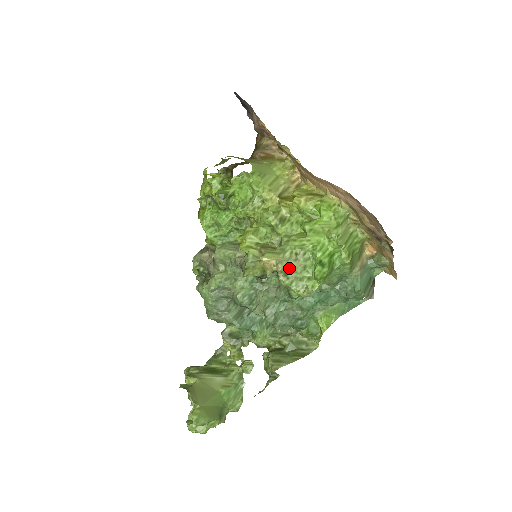
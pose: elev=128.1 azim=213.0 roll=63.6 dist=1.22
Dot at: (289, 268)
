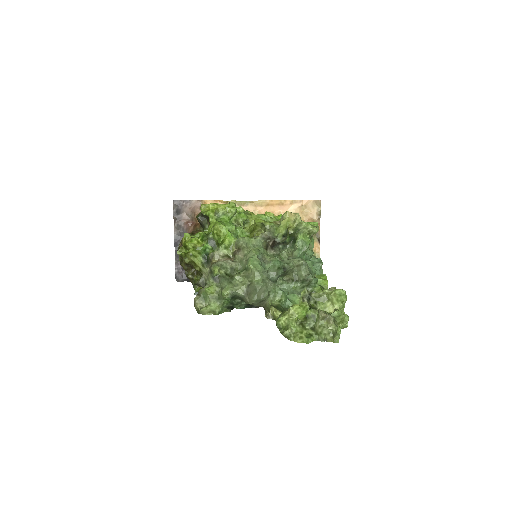
Dot at: occluded
